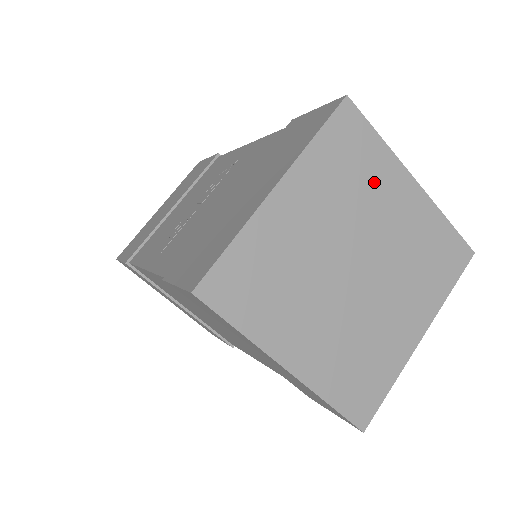
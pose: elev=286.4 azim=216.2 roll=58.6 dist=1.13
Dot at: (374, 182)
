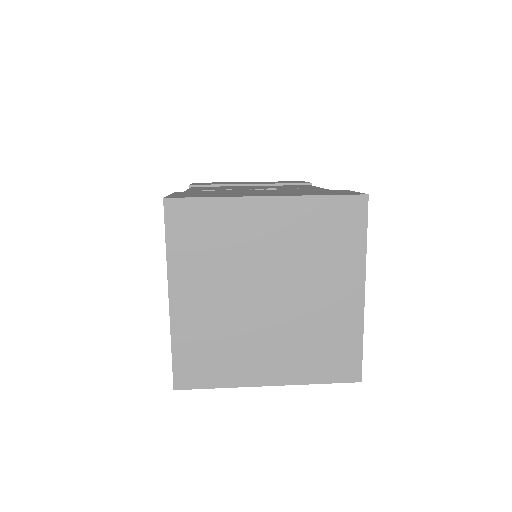
Dot at: (334, 261)
